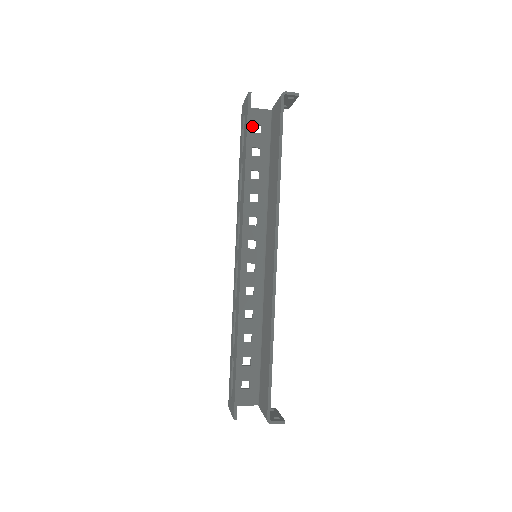
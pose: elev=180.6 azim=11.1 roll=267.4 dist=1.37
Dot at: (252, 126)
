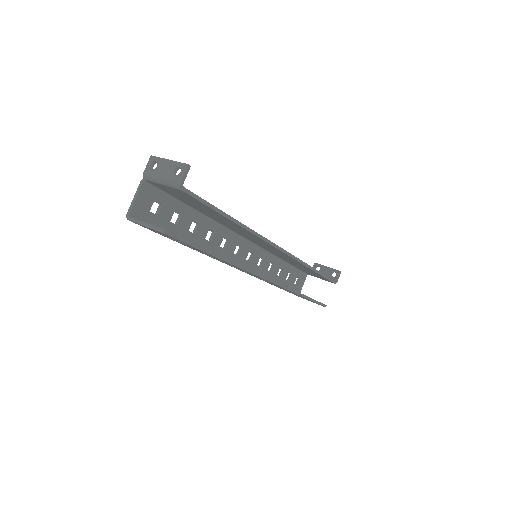
Dot at: (151, 214)
